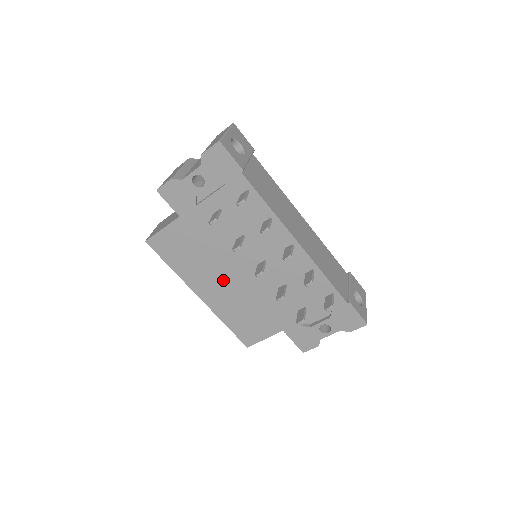
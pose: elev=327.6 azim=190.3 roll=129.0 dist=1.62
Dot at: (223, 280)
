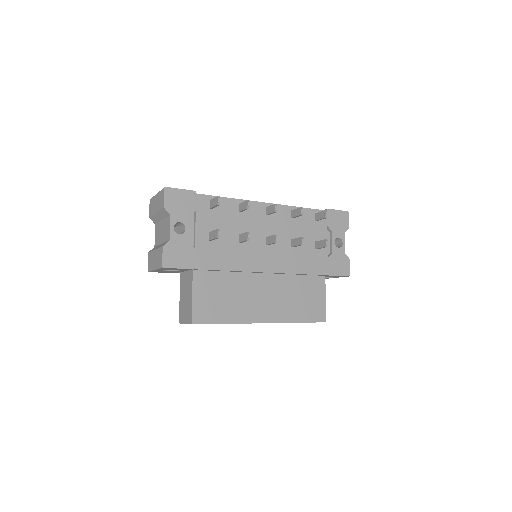
Dot at: (262, 288)
